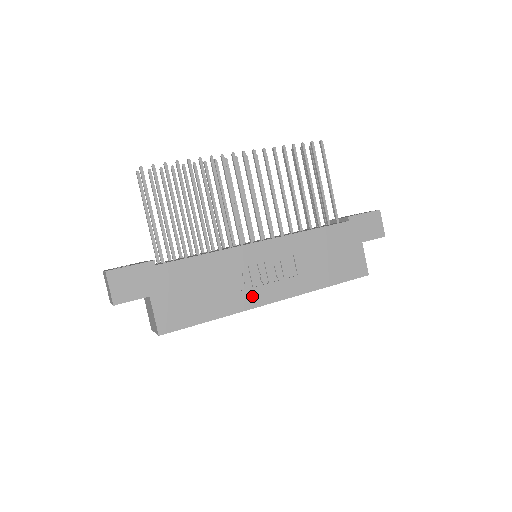
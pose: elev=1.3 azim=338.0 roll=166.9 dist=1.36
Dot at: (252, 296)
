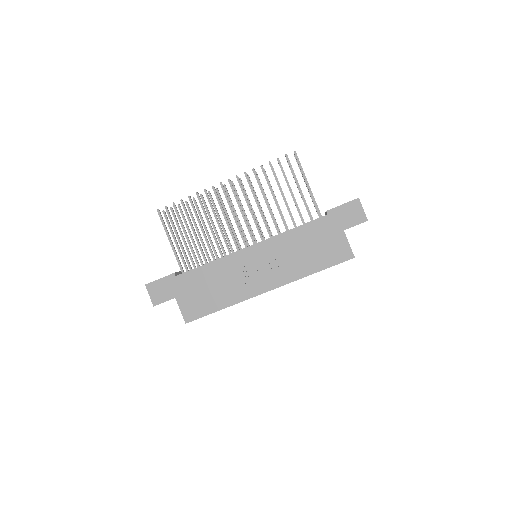
Dot at: (249, 289)
